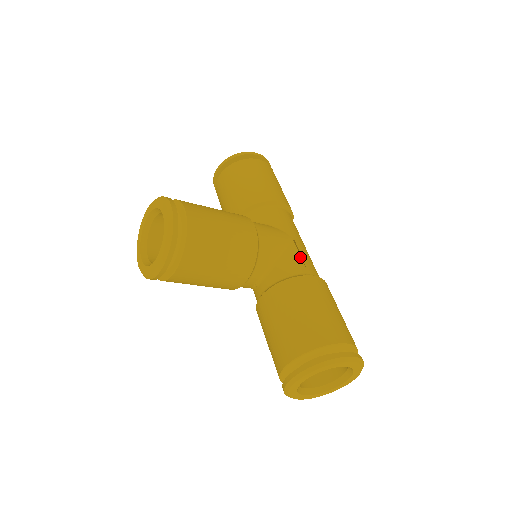
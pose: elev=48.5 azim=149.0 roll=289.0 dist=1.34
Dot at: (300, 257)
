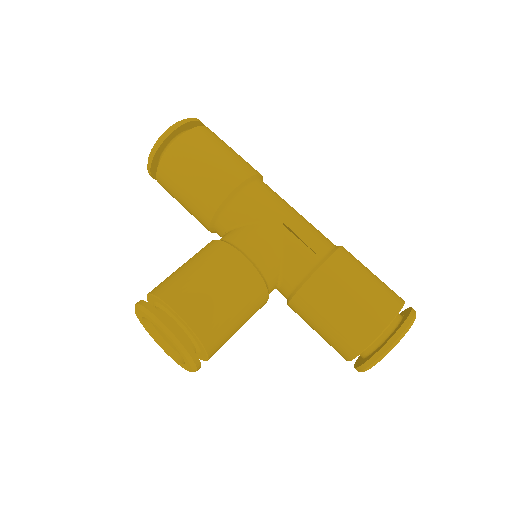
Dot at: (301, 243)
